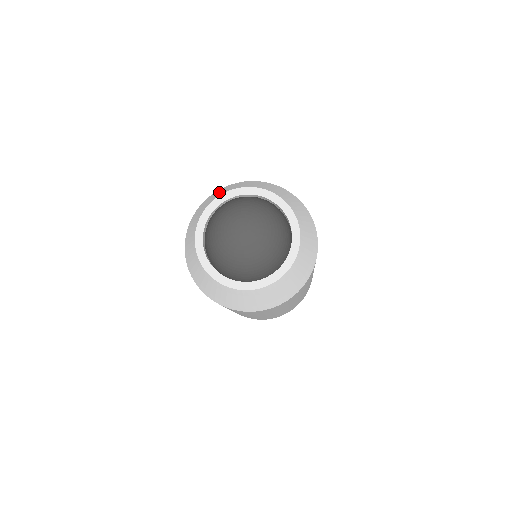
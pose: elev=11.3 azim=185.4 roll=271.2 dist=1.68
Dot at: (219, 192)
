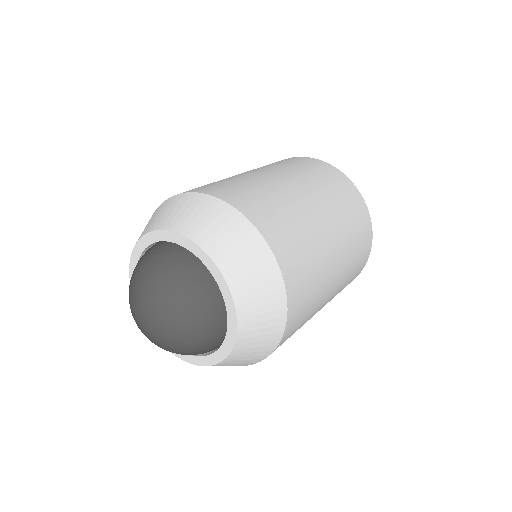
Dot at: (204, 217)
